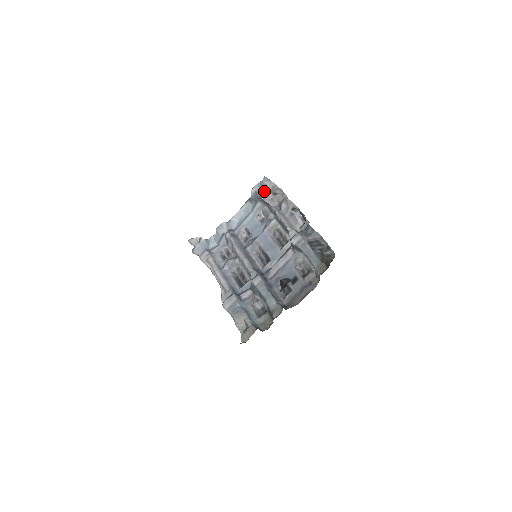
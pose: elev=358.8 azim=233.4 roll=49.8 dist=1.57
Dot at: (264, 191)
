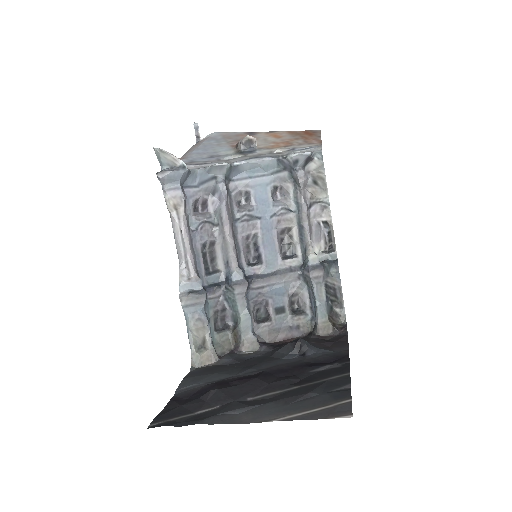
Dot at: (304, 166)
